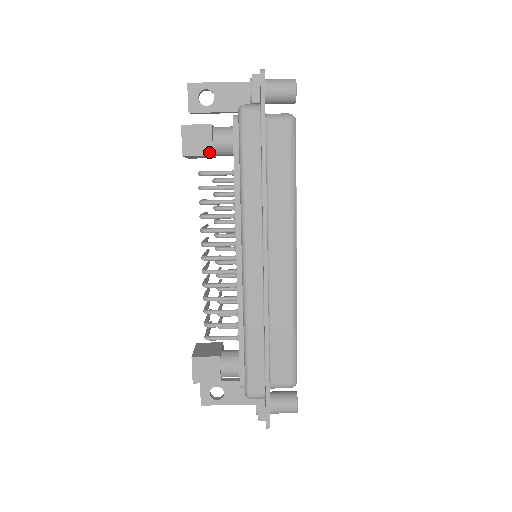
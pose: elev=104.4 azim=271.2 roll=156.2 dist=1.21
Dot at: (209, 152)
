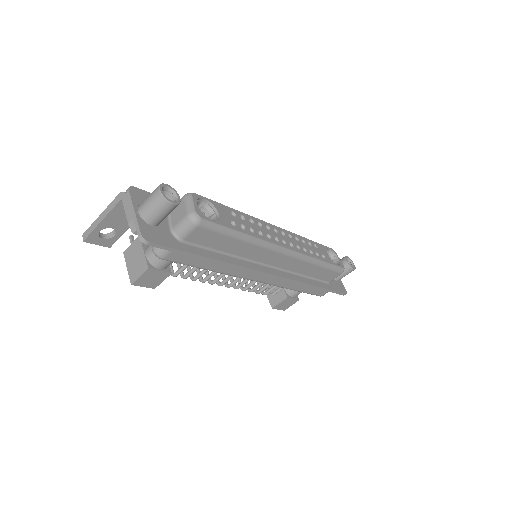
Dot at: (167, 275)
